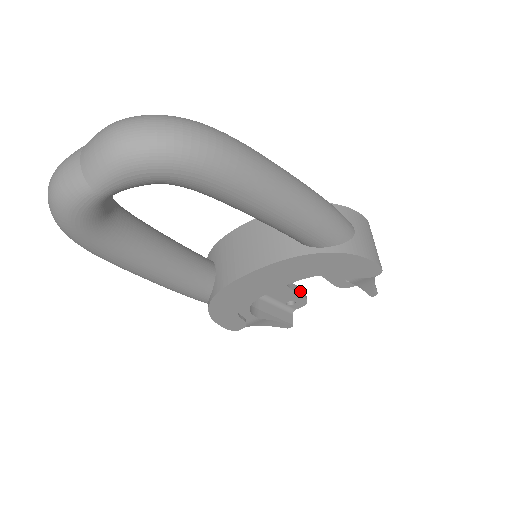
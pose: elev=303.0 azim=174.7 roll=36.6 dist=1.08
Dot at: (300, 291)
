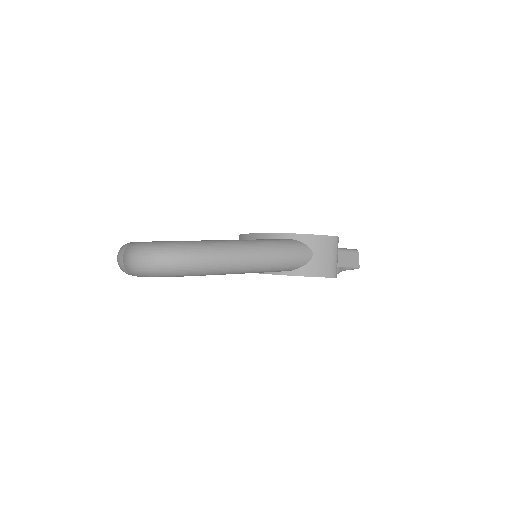
Dot at: occluded
